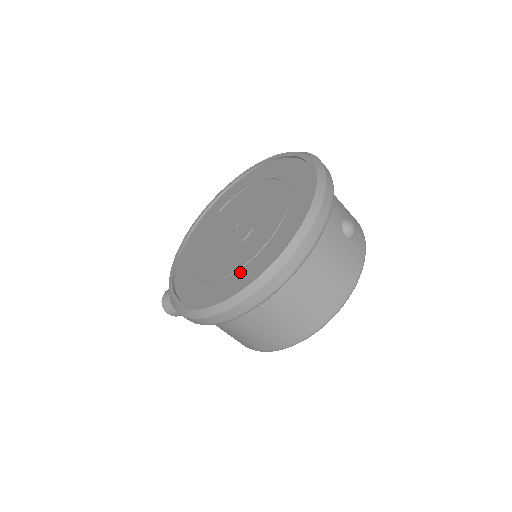
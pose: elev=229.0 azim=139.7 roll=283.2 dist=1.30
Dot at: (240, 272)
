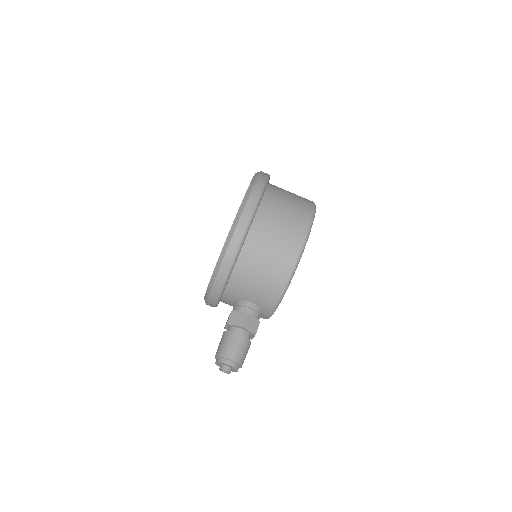
Dot at: occluded
